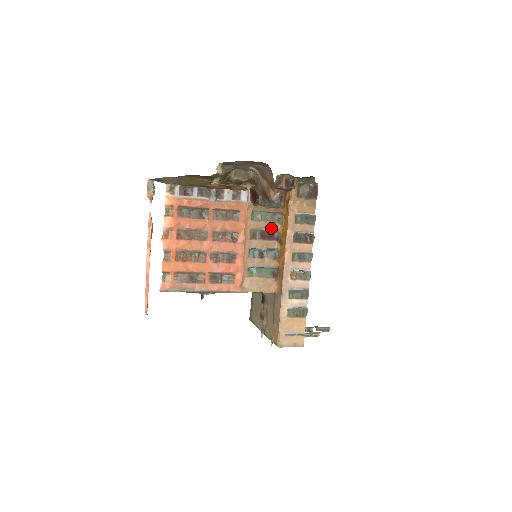
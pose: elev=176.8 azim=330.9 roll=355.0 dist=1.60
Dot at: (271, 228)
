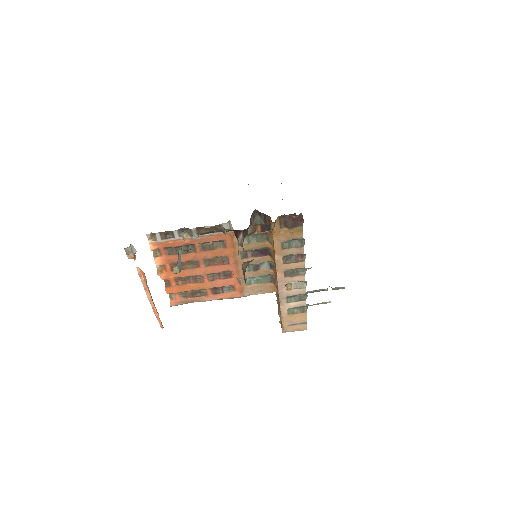
Dot at: (261, 247)
